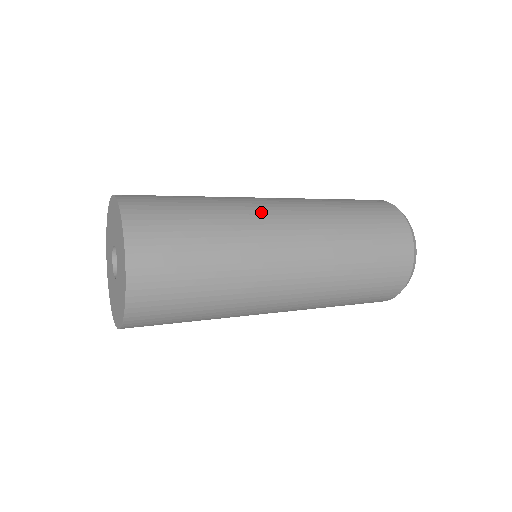
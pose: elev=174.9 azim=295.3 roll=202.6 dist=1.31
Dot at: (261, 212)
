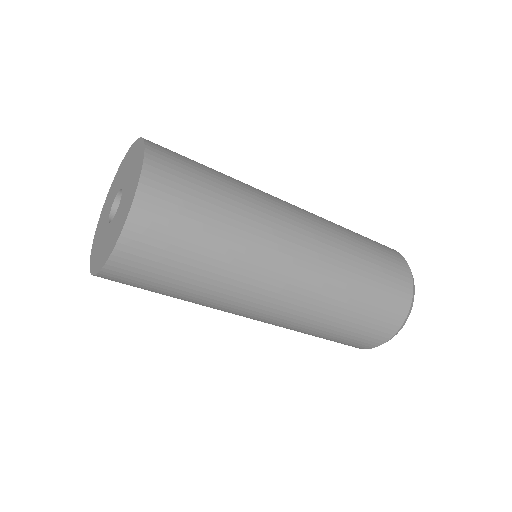
Dot at: occluded
